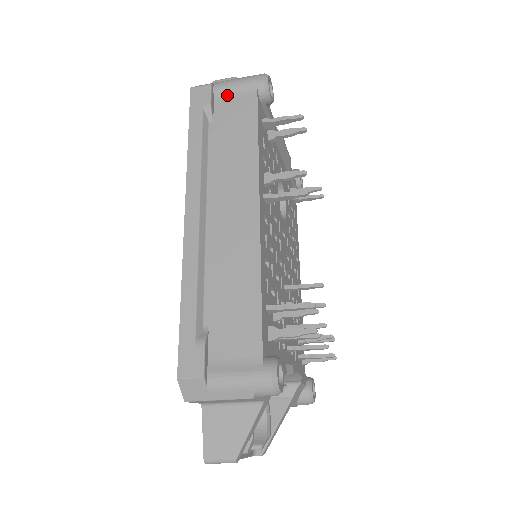
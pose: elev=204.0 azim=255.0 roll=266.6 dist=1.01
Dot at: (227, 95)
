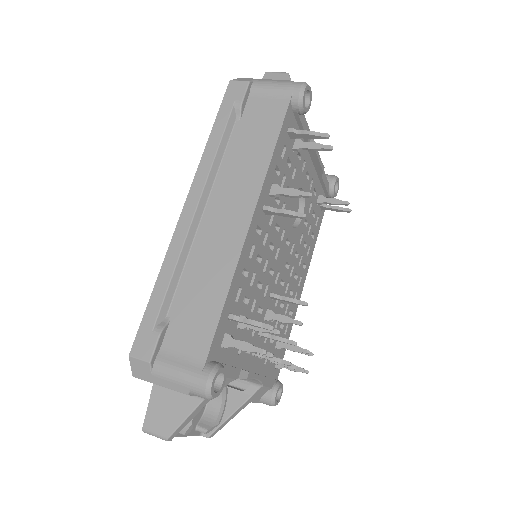
Dot at: (262, 96)
